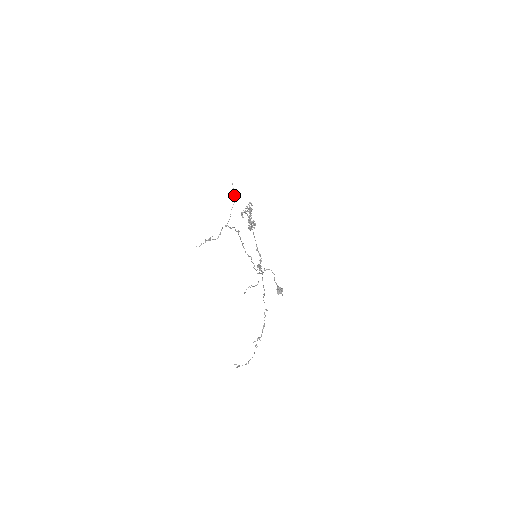
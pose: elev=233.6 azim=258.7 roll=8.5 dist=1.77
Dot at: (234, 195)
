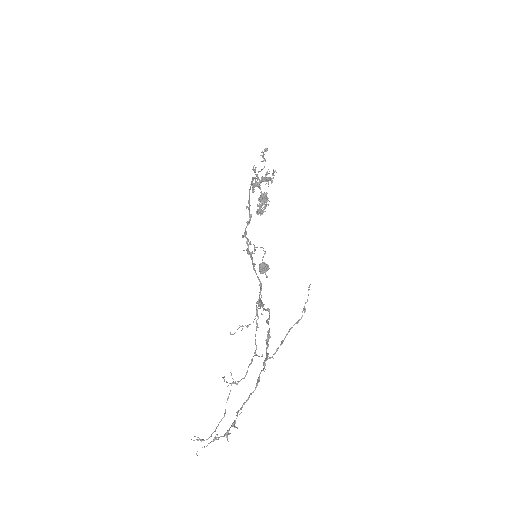
Dot at: (303, 310)
